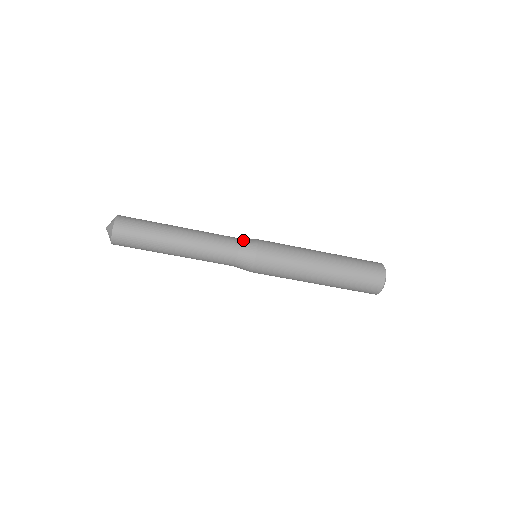
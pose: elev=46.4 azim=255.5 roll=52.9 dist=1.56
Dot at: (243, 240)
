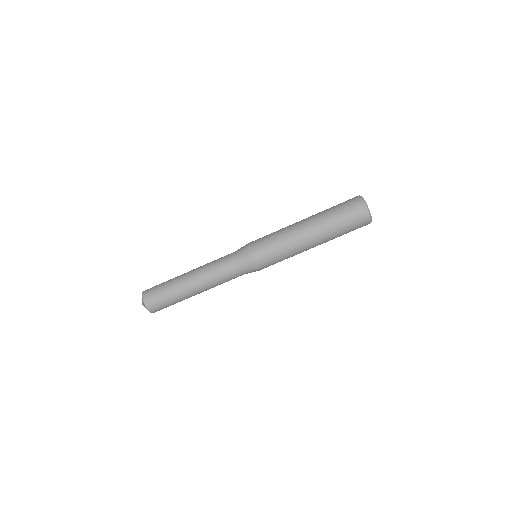
Dot at: (238, 256)
